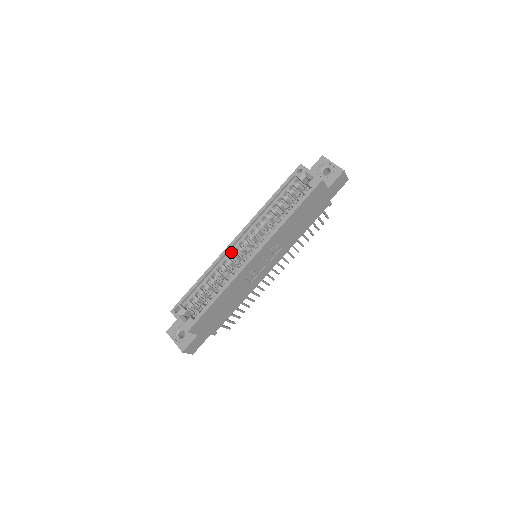
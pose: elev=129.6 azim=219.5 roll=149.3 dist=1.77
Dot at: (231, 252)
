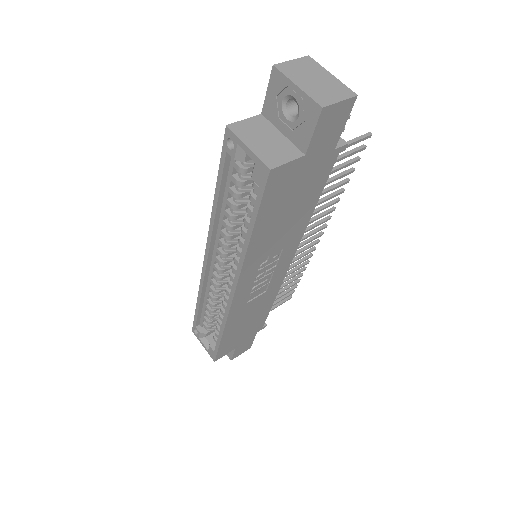
Dot at: (211, 274)
